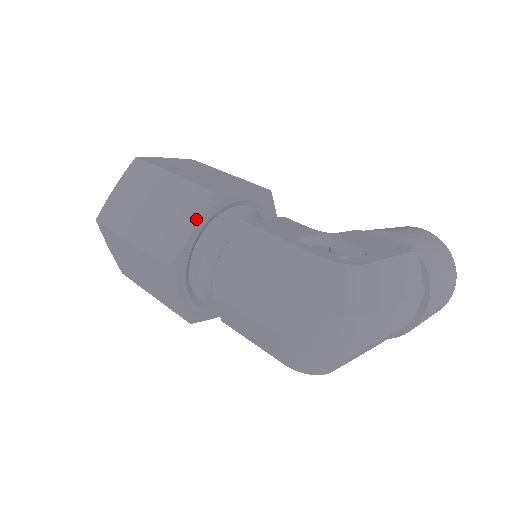
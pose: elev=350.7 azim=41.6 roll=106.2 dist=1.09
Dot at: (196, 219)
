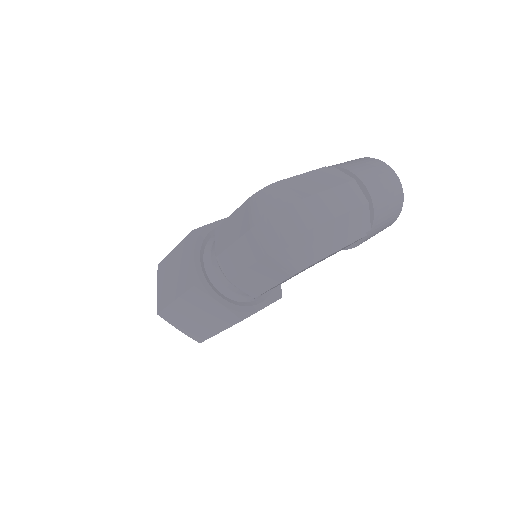
Dot at: (192, 251)
